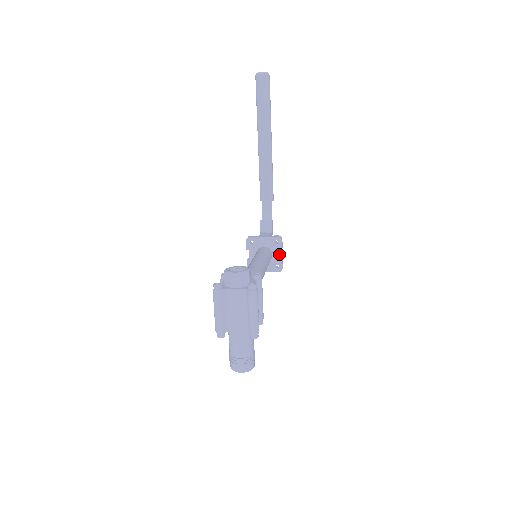
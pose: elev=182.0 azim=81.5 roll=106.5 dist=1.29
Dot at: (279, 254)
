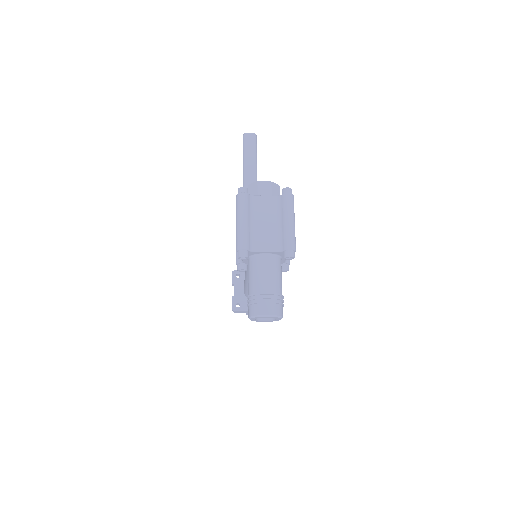
Dot at: occluded
